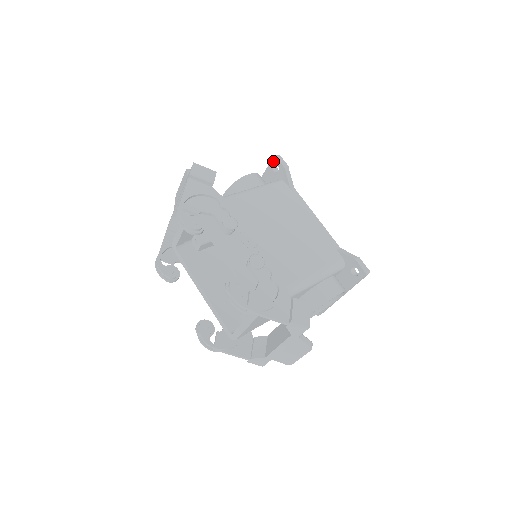
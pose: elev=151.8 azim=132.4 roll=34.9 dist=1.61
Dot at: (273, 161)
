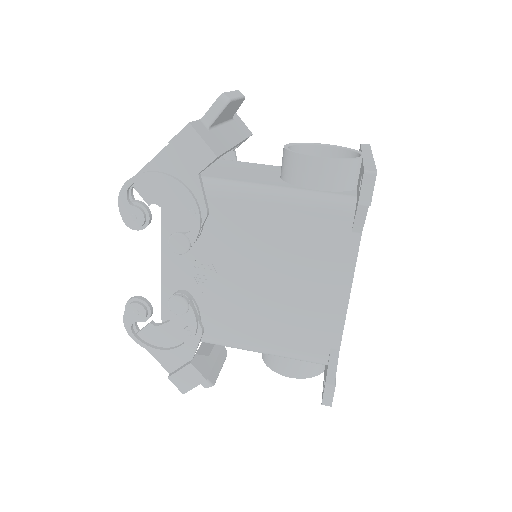
Dot at: (363, 172)
